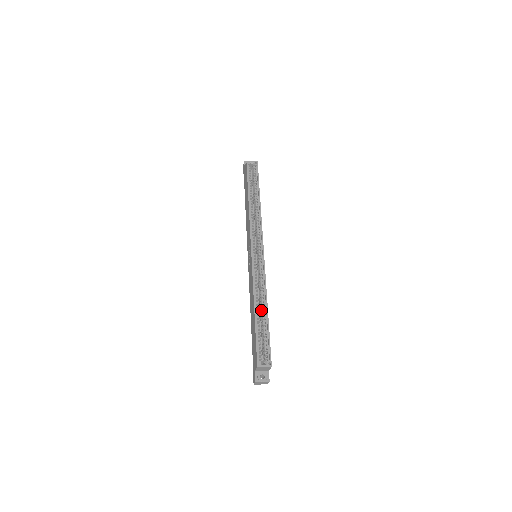
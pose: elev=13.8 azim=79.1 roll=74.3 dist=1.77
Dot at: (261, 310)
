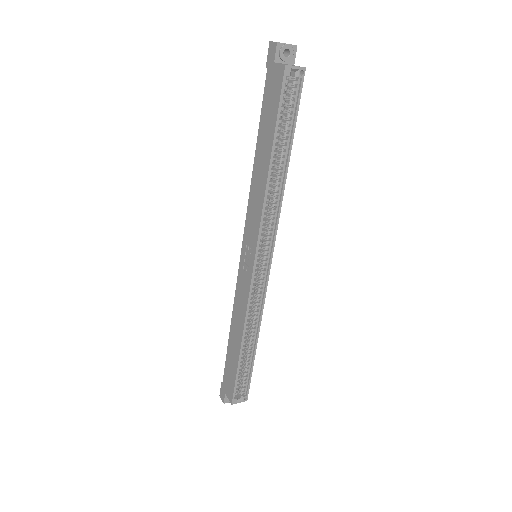
Dot at: occluded
